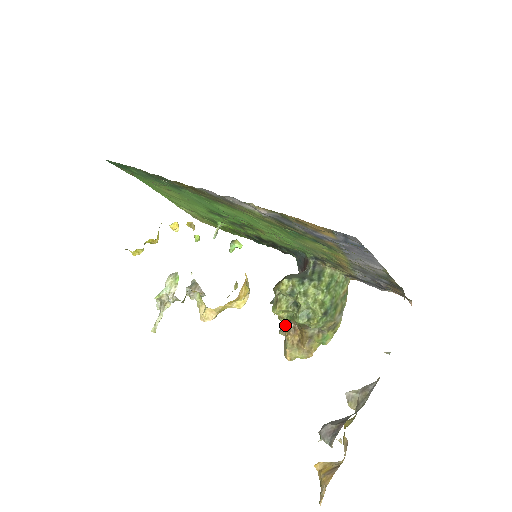
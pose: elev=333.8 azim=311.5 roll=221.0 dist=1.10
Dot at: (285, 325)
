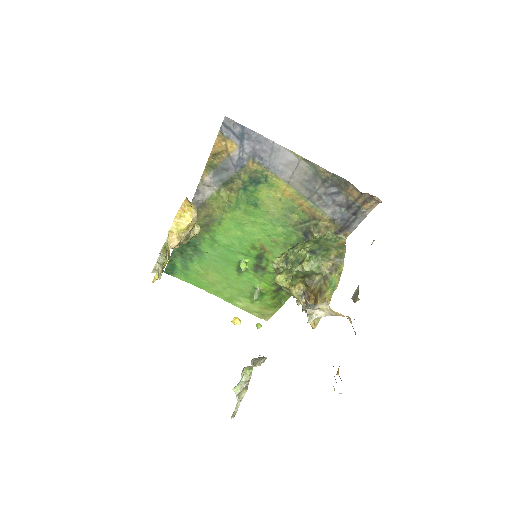
Dot at: (302, 301)
